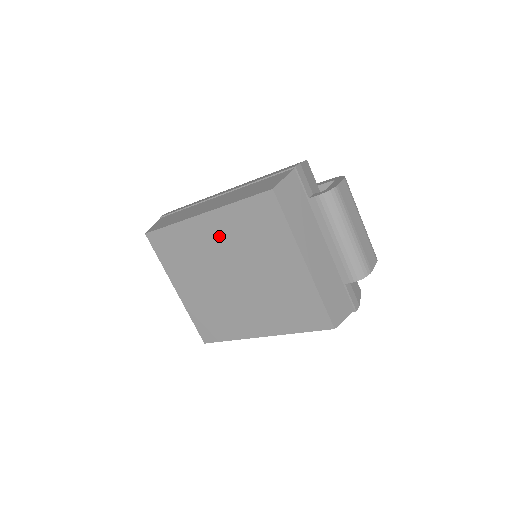
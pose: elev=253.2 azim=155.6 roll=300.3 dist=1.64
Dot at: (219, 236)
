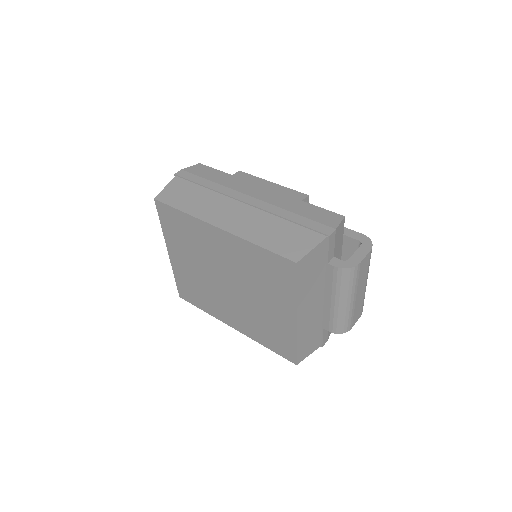
Dot at: (227, 252)
